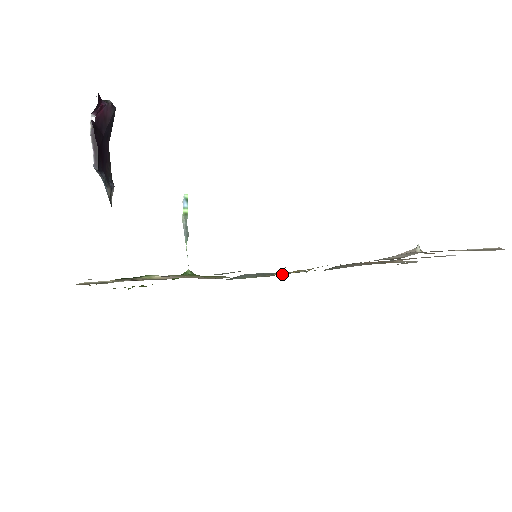
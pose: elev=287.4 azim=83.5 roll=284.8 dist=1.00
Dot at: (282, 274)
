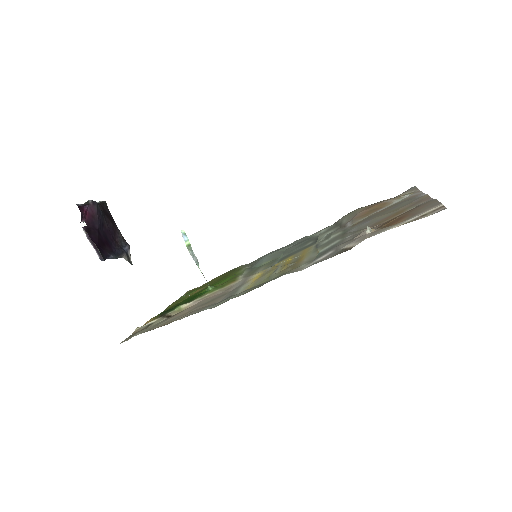
Dot at: (291, 251)
